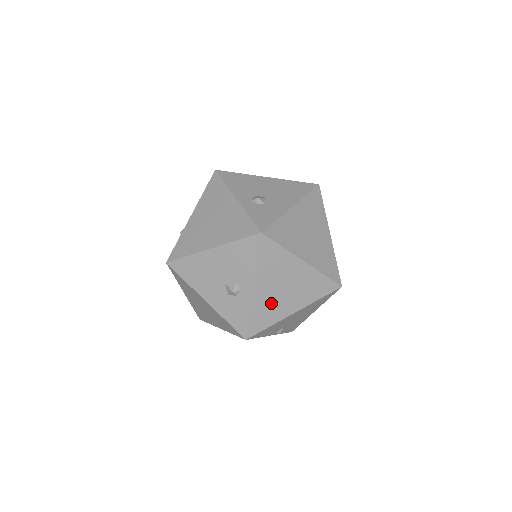
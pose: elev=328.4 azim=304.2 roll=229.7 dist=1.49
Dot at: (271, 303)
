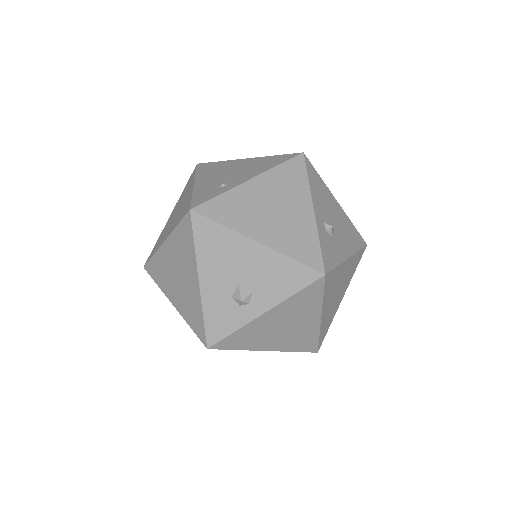
Dot at: (261, 333)
